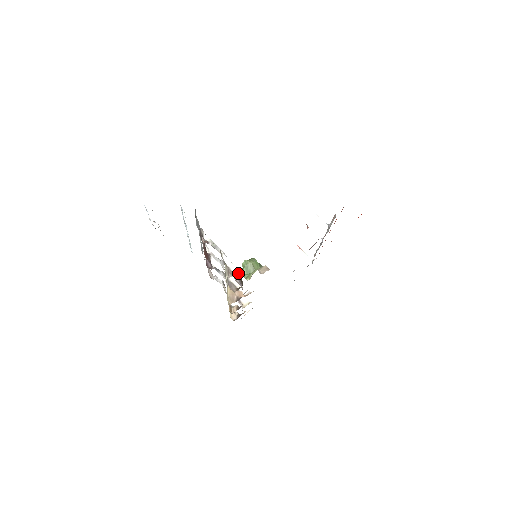
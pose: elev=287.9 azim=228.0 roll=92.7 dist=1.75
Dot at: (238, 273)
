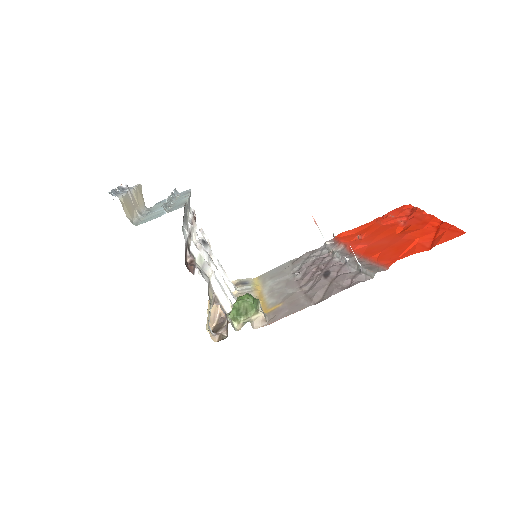
Dot at: (226, 304)
